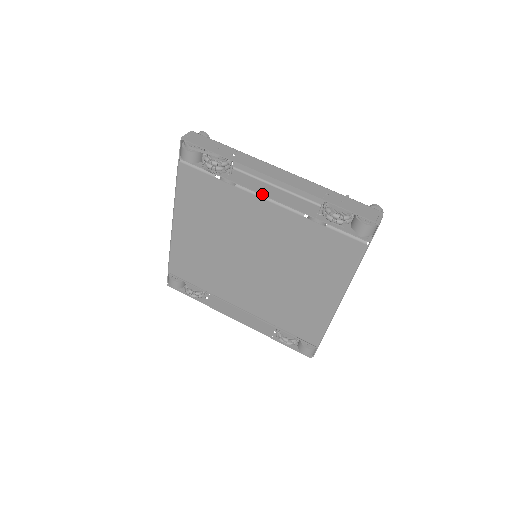
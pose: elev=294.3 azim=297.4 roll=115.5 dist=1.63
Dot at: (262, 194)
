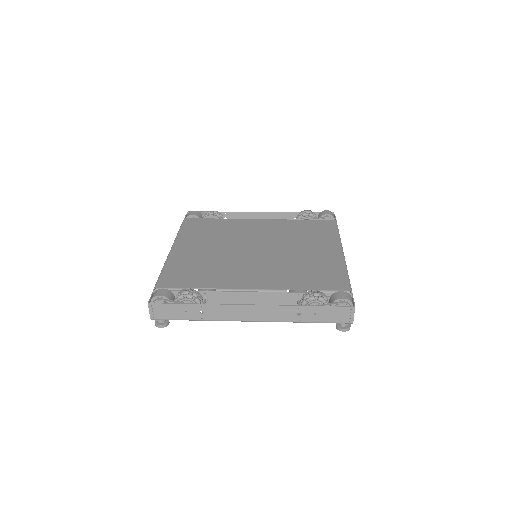
Dot at: (253, 219)
